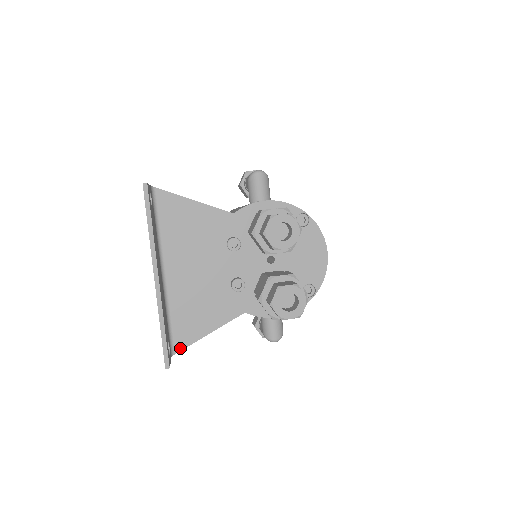
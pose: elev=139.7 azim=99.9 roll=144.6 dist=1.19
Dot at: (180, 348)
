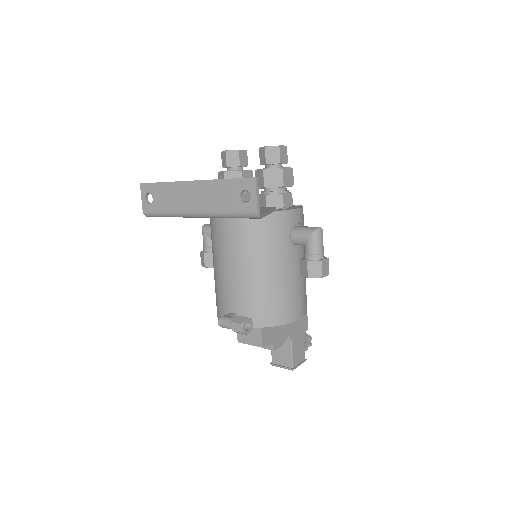
Dot at: occluded
